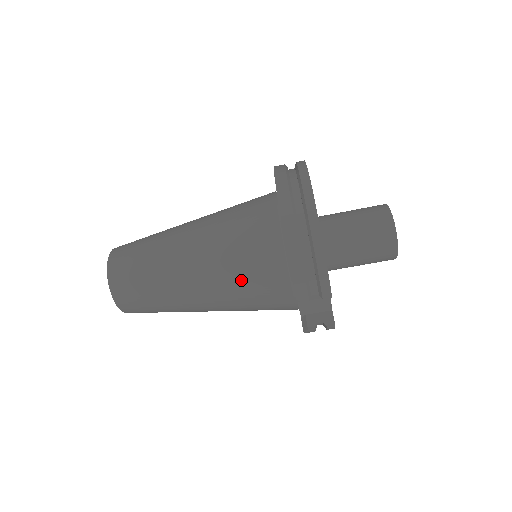
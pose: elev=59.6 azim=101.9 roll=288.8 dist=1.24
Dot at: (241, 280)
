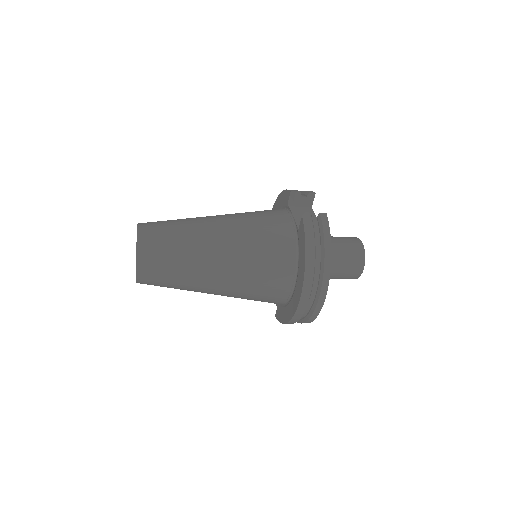
Dot at: occluded
